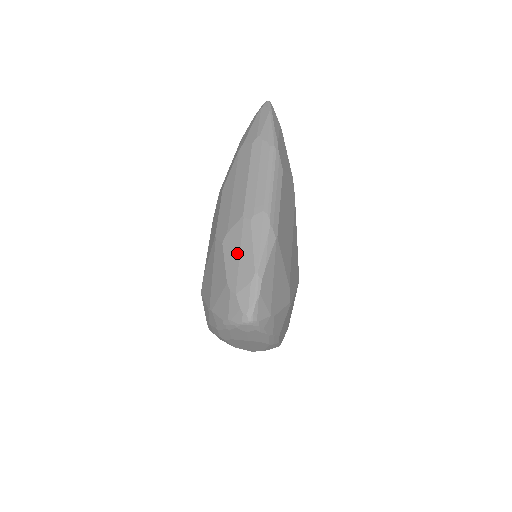
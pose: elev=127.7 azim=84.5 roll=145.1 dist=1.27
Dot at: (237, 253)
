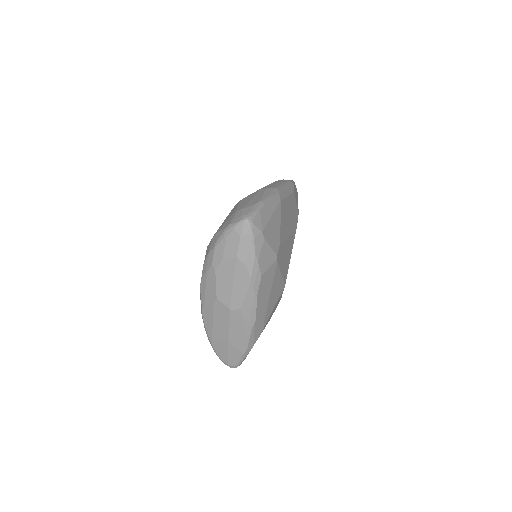
Dot at: (250, 198)
